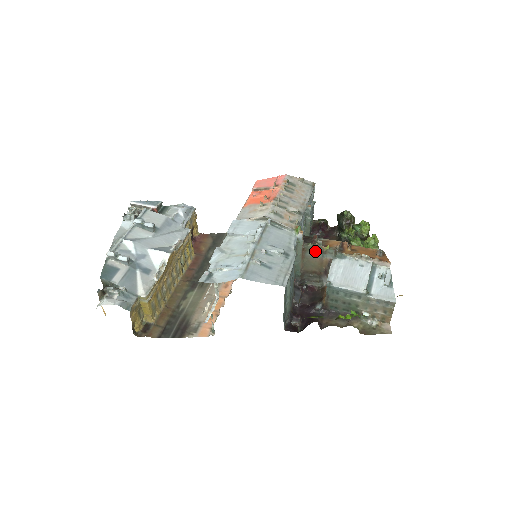
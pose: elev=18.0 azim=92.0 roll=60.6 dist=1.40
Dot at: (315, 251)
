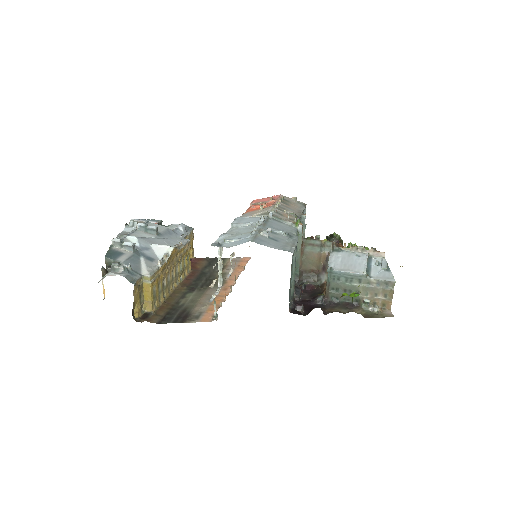
Dot at: (314, 245)
